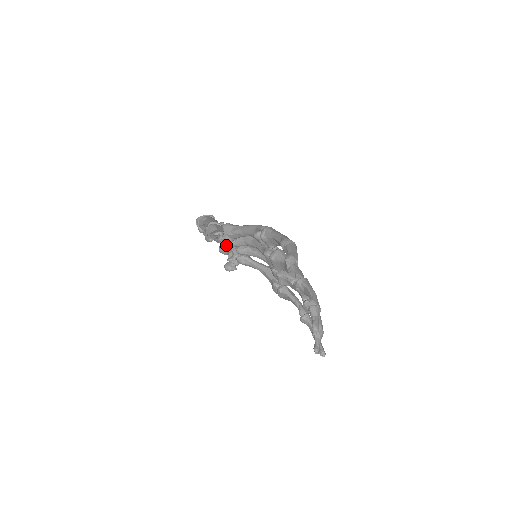
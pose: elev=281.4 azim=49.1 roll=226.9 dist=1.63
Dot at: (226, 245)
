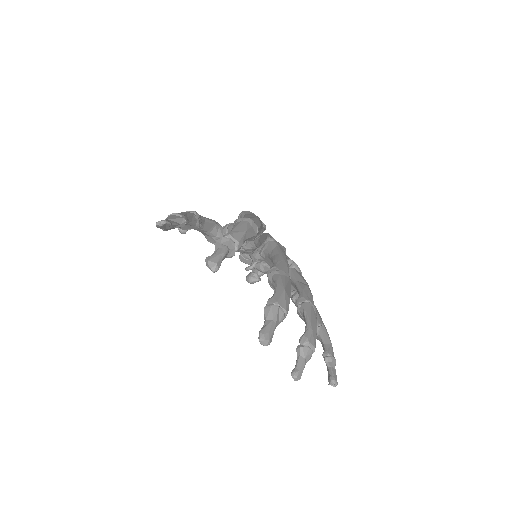
Dot at: (240, 251)
